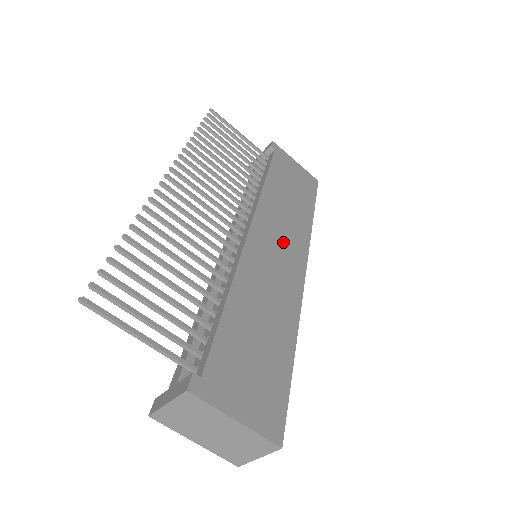
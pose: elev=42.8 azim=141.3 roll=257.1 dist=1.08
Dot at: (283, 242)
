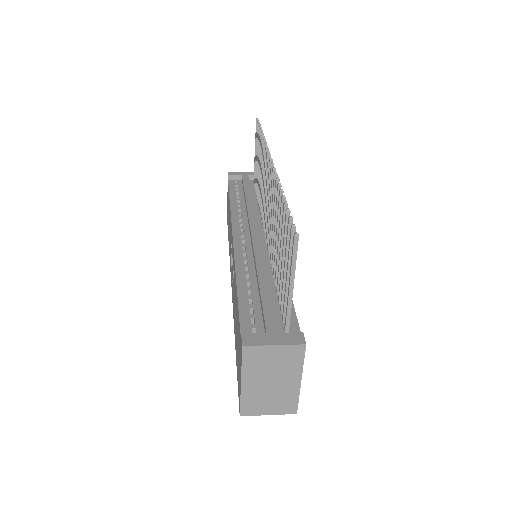
Dot at: occluded
